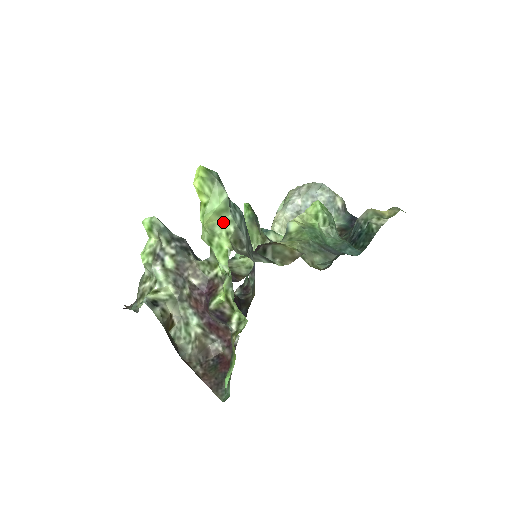
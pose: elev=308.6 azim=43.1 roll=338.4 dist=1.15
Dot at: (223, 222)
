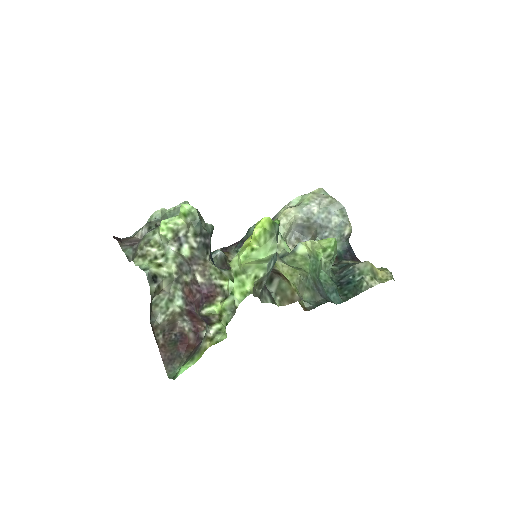
Dot at: (258, 267)
